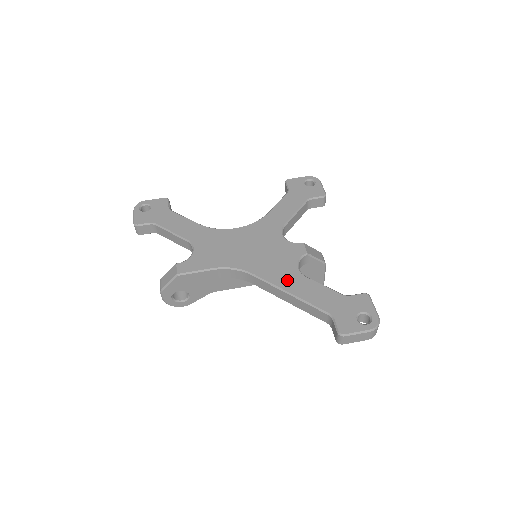
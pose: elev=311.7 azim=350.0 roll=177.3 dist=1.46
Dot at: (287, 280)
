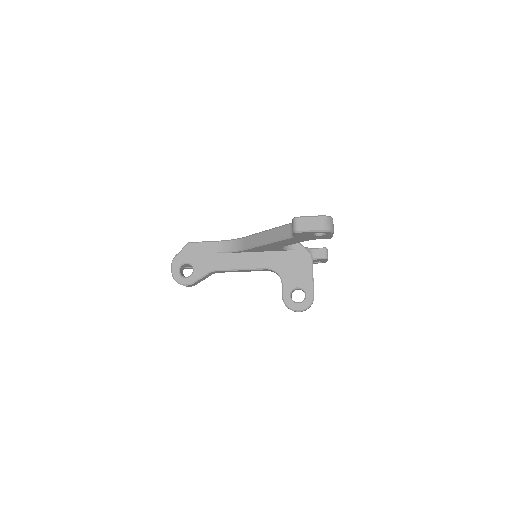
Dot at: occluded
